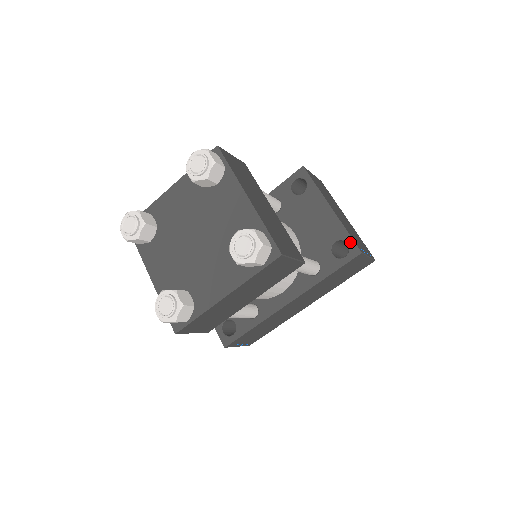
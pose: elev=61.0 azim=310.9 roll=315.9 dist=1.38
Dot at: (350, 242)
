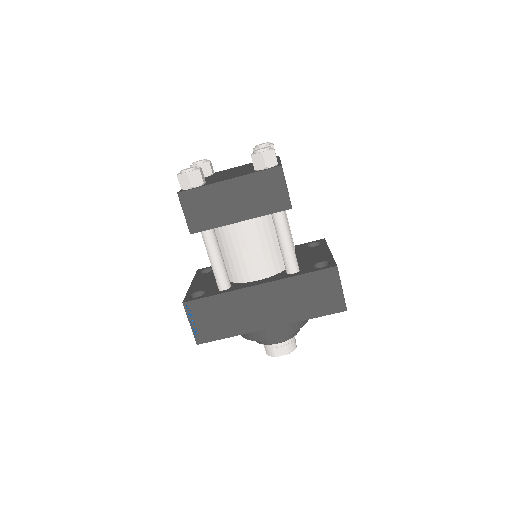
Dot at: (332, 262)
